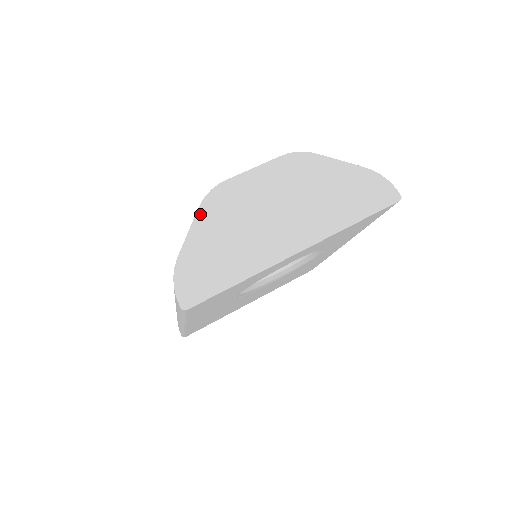
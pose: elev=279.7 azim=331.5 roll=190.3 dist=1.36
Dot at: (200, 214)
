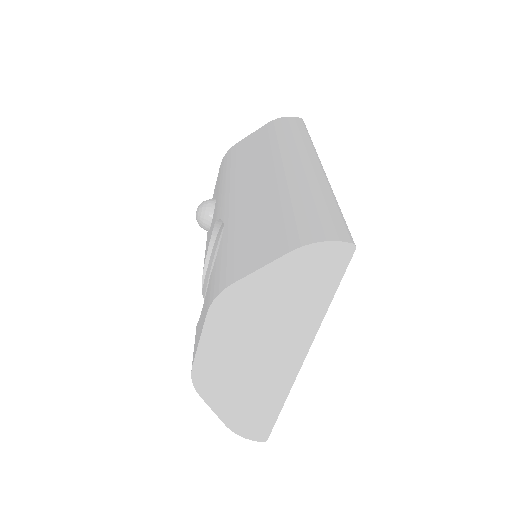
Dot at: (206, 398)
